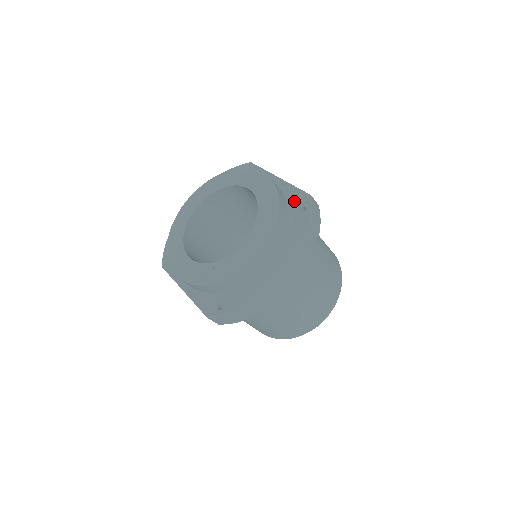
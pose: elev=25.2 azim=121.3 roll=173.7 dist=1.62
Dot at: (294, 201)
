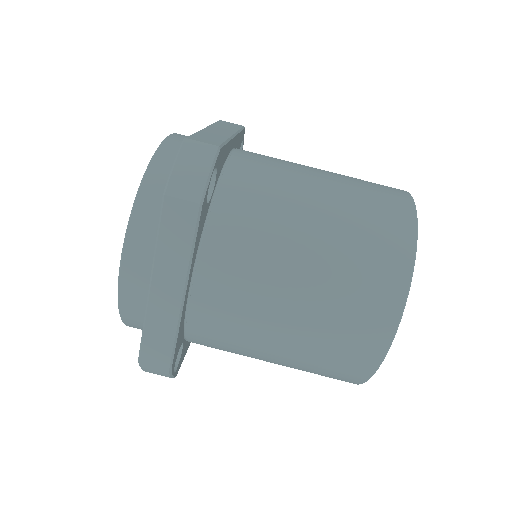
Dot at: occluded
